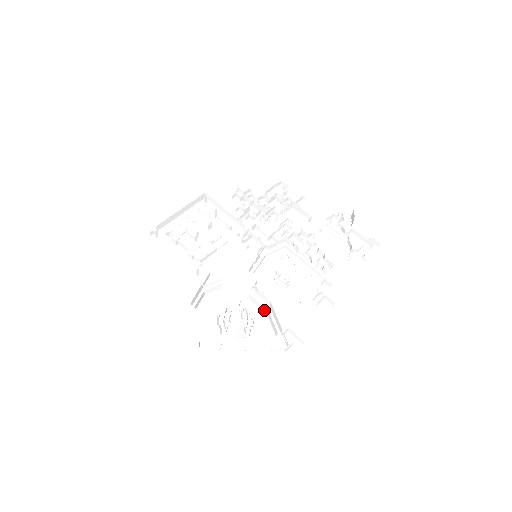
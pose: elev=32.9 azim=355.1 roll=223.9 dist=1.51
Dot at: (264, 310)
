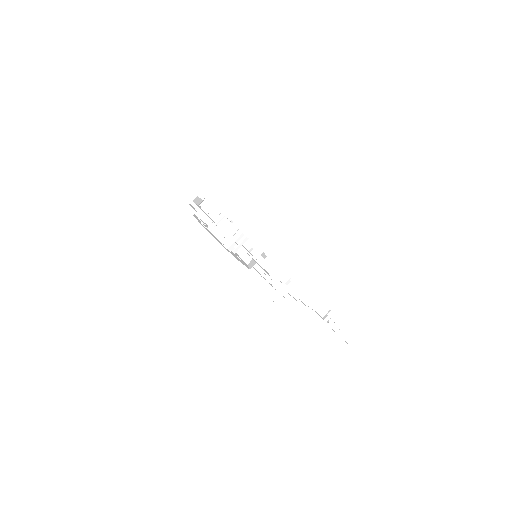
Dot at: (248, 260)
